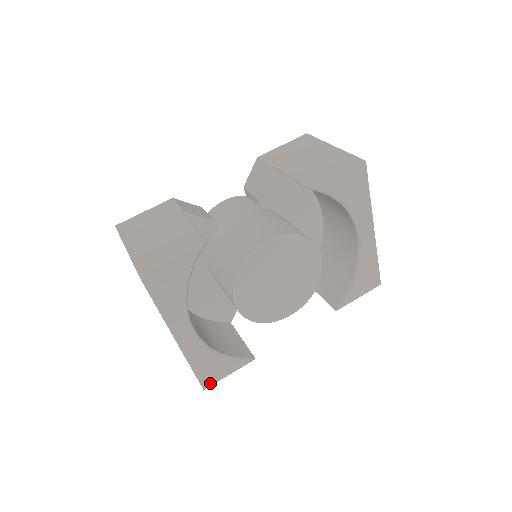
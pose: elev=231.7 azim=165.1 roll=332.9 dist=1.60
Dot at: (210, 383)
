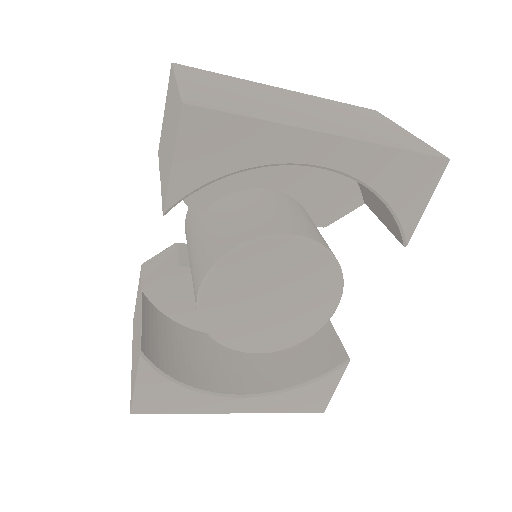
Dot at: (323, 405)
